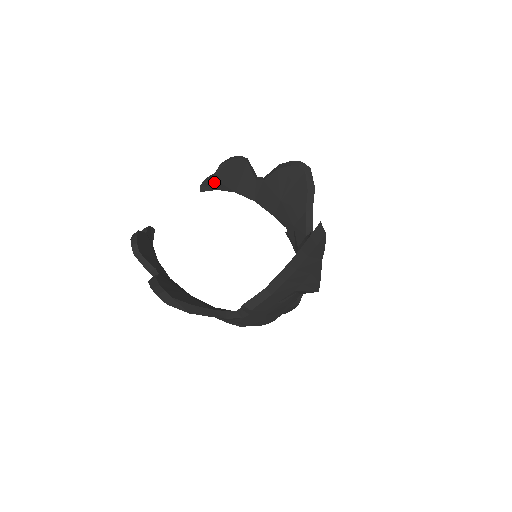
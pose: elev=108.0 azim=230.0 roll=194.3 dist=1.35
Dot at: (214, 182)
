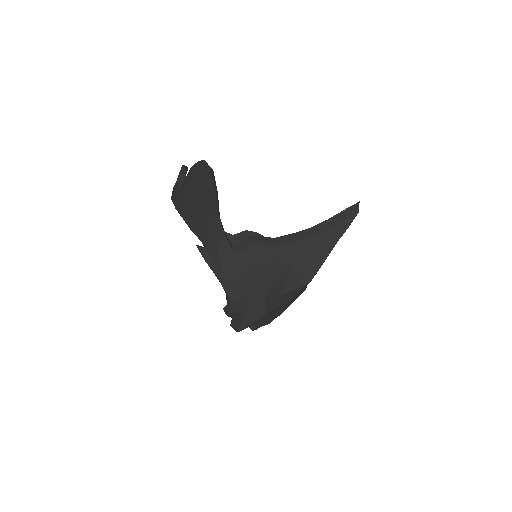
Dot at: (231, 239)
